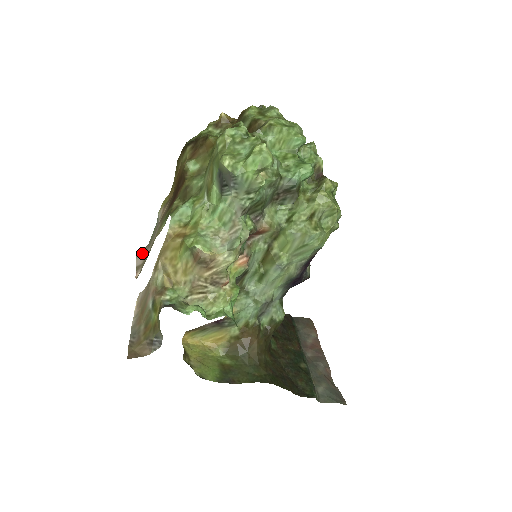
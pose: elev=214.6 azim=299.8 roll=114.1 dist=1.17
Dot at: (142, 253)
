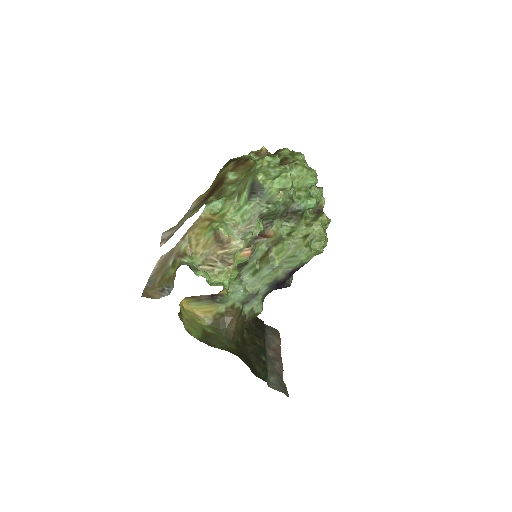
Dot at: (169, 231)
